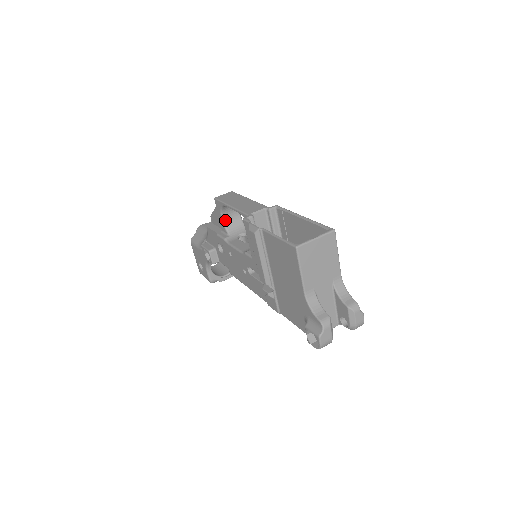
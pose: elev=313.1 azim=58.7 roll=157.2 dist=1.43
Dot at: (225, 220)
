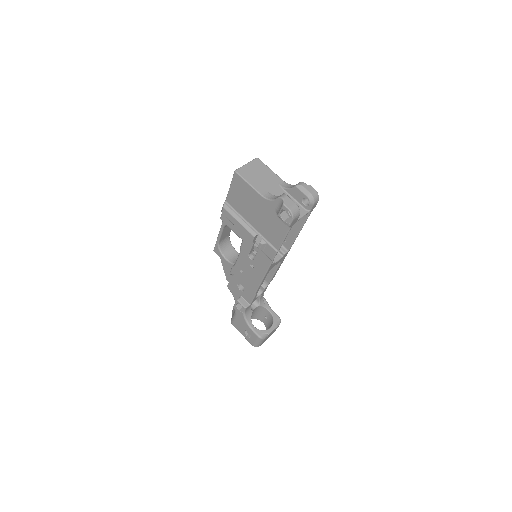
Dot at: (228, 259)
